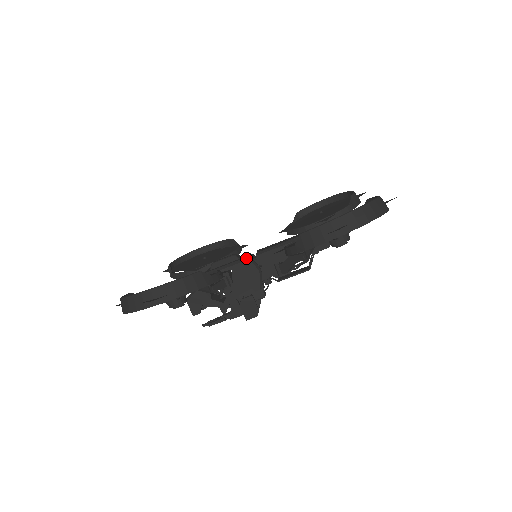
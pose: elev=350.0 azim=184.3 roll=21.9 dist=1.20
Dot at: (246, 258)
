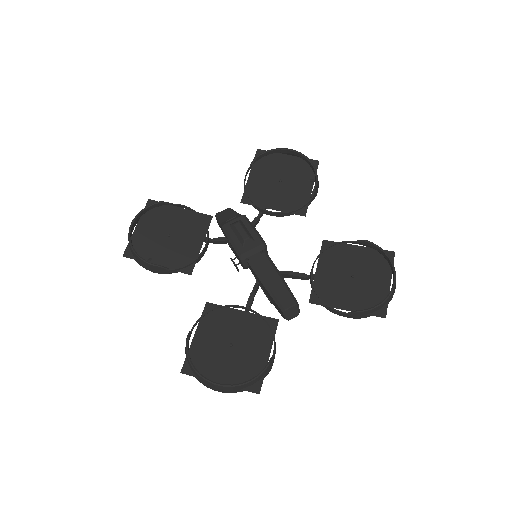
Dot at: (241, 255)
